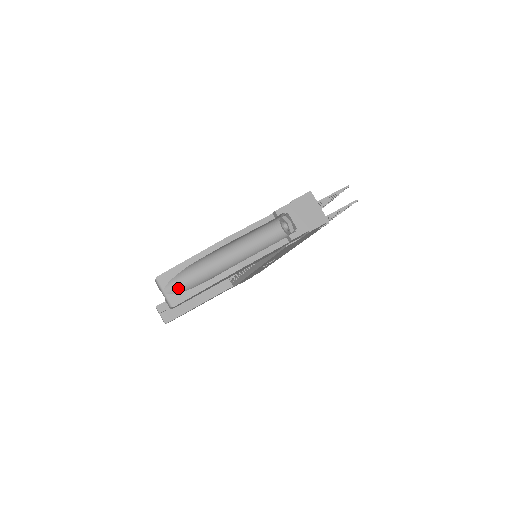
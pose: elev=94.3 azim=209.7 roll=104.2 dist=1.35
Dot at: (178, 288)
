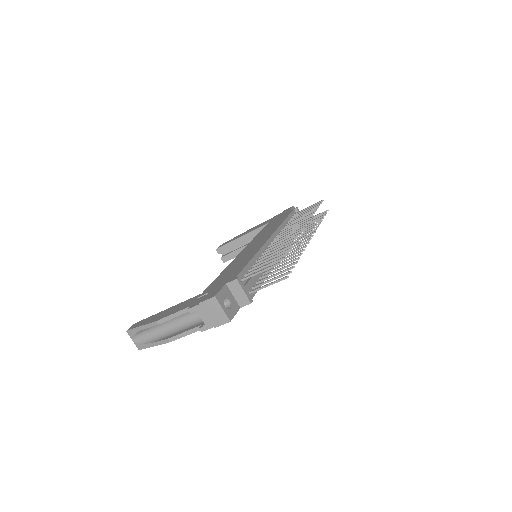
Dot at: (140, 340)
